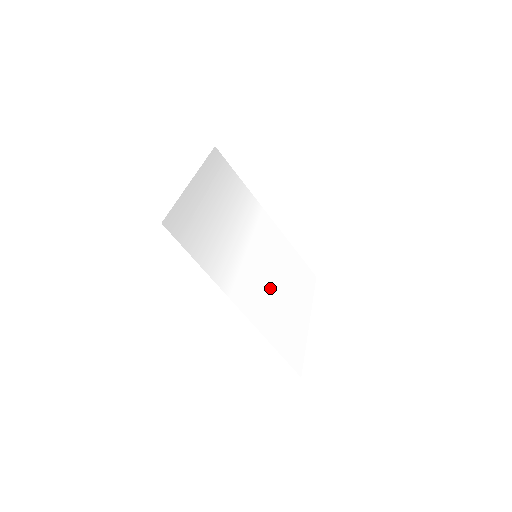
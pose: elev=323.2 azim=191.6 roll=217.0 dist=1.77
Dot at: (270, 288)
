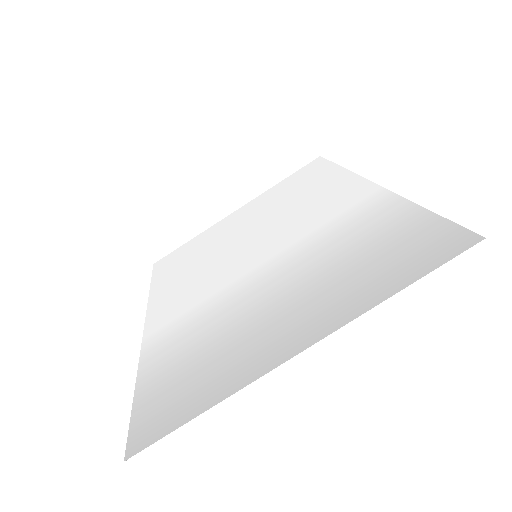
Dot at: (225, 254)
